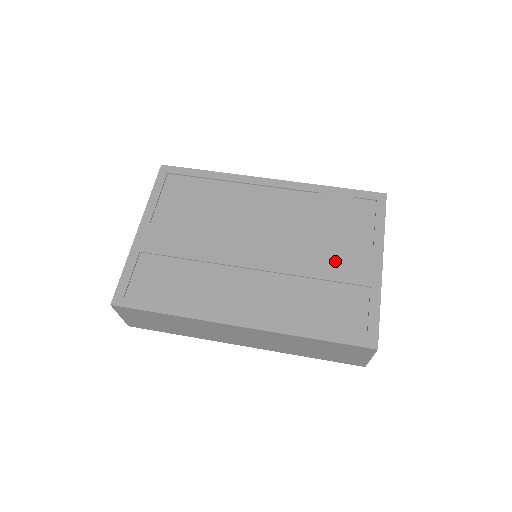
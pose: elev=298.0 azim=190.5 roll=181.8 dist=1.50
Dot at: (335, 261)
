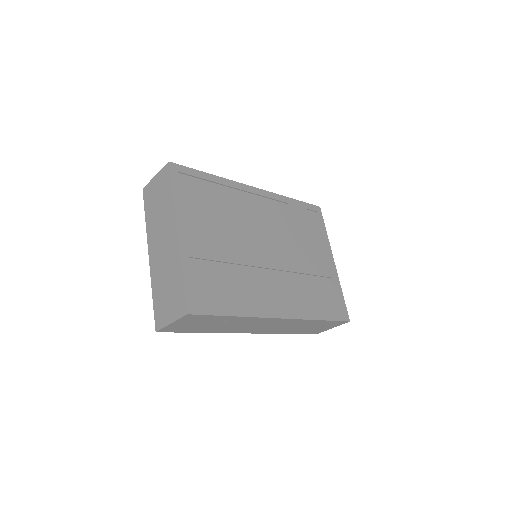
Dot at: (313, 260)
